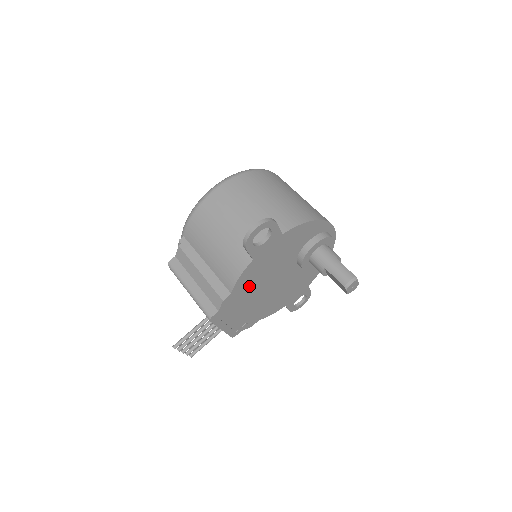
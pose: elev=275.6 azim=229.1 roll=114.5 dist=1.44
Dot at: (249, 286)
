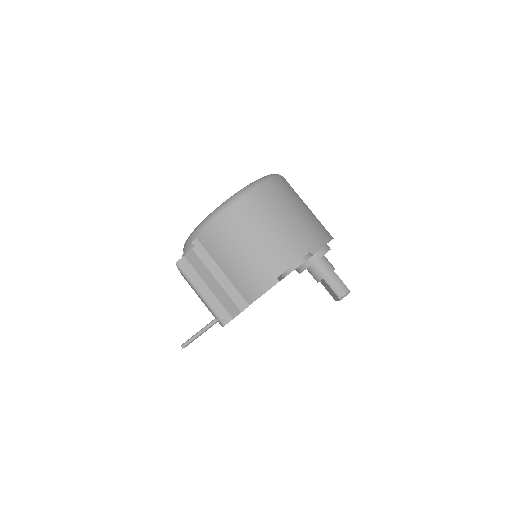
Dot at: occluded
